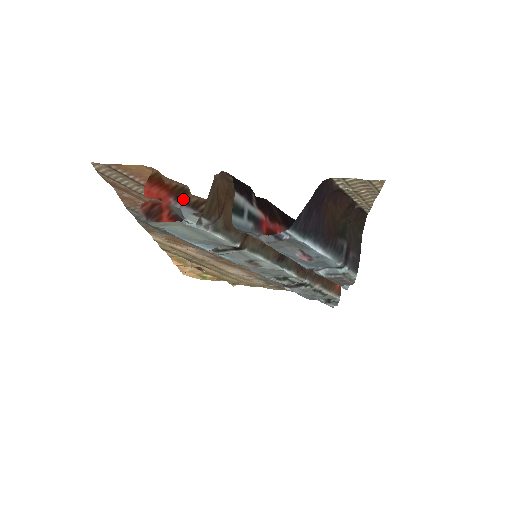
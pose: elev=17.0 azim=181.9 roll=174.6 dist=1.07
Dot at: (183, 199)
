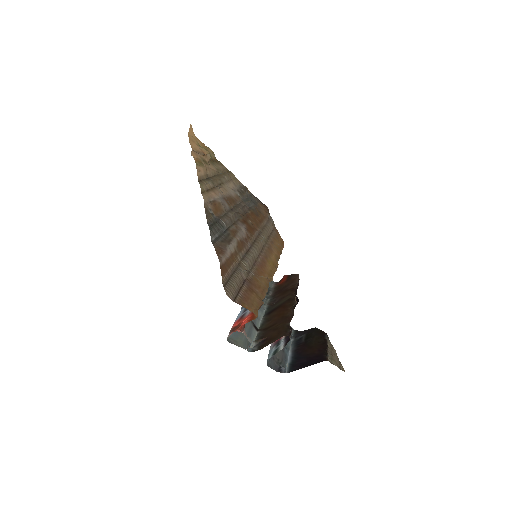
Dot at: occluded
